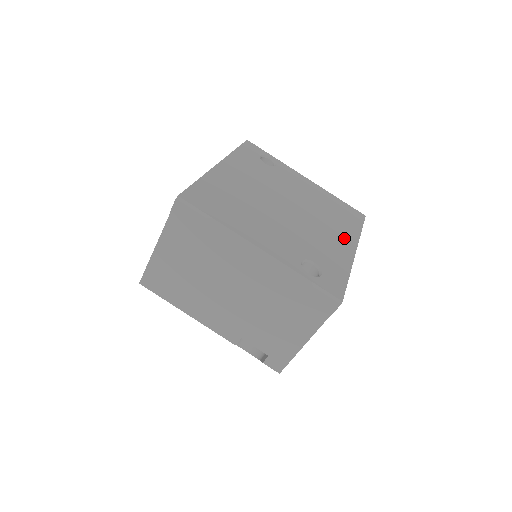
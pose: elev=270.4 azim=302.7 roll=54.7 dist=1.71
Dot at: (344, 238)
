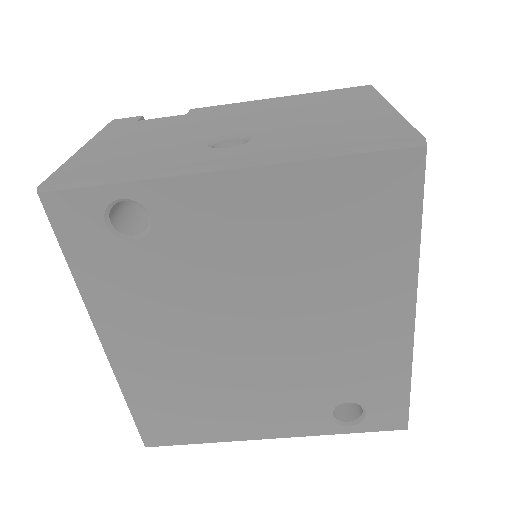
Dot at: (383, 303)
